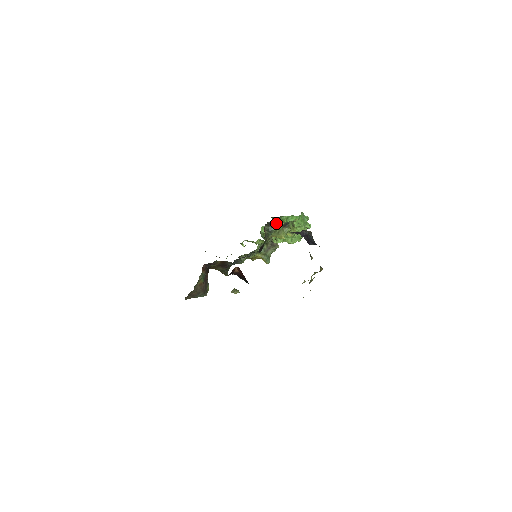
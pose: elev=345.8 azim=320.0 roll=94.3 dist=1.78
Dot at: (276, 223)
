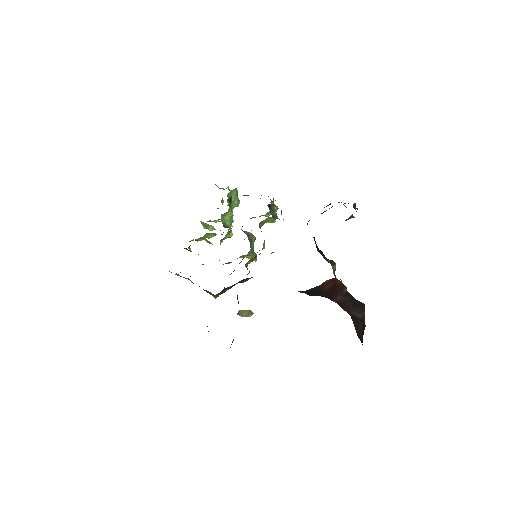
Dot at: (271, 204)
